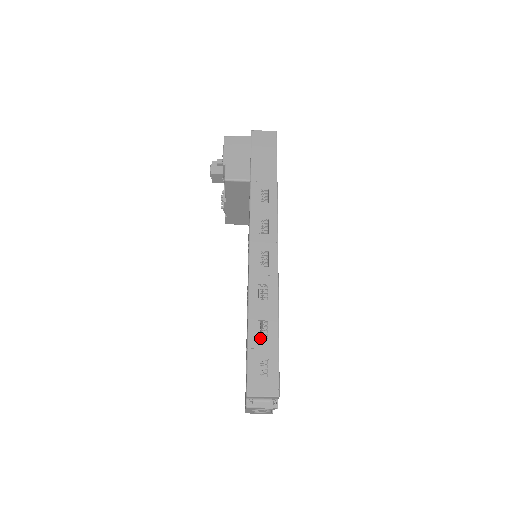
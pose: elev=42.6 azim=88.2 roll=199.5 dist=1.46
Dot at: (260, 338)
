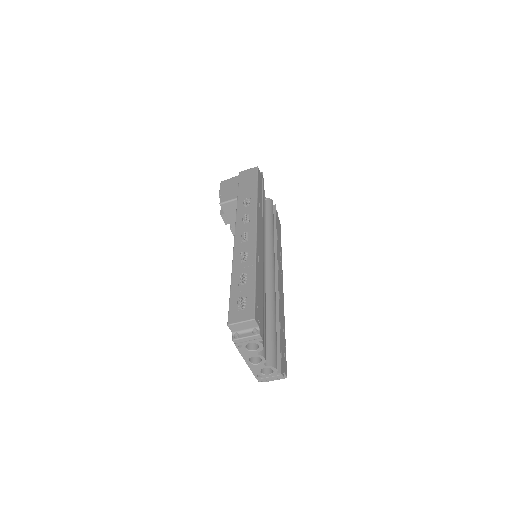
Dot at: (240, 285)
